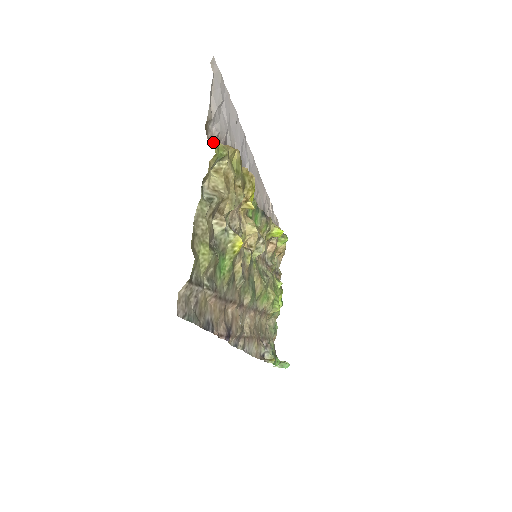
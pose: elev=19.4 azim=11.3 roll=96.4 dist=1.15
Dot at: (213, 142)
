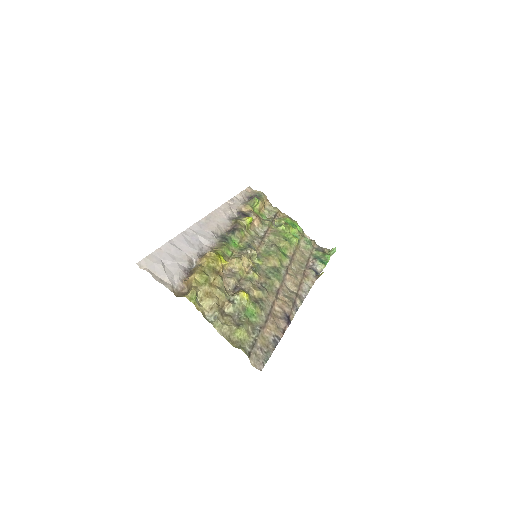
Dot at: (184, 287)
